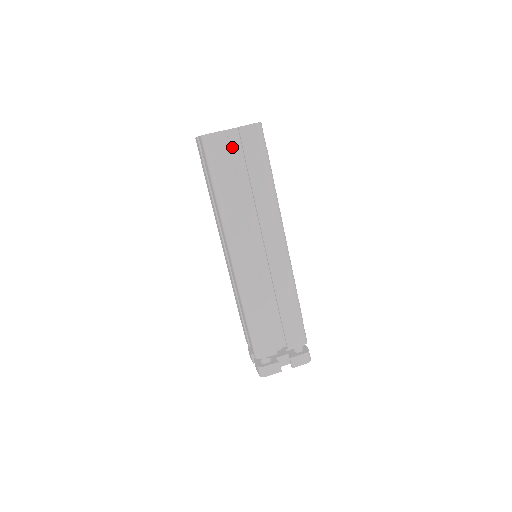
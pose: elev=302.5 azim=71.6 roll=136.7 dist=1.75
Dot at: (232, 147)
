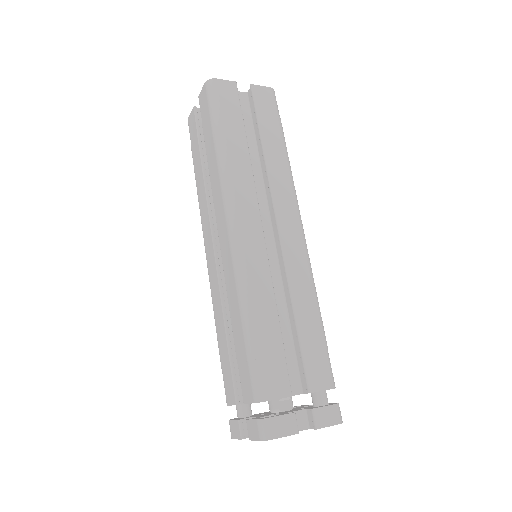
Dot at: occluded
